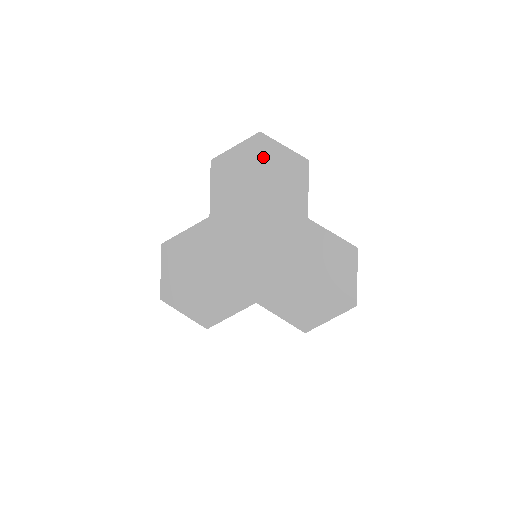
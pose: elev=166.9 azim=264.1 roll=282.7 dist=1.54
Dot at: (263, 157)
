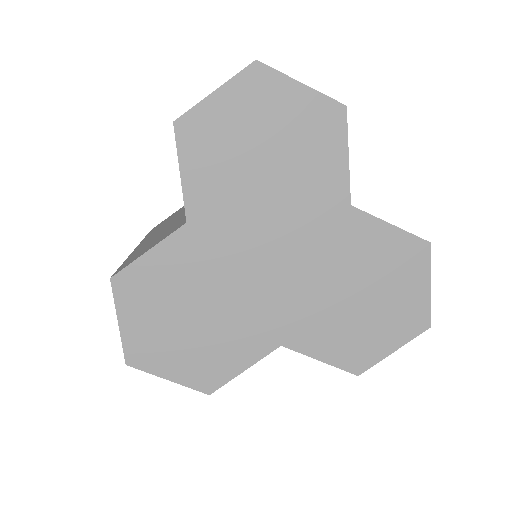
Dot at: (267, 107)
